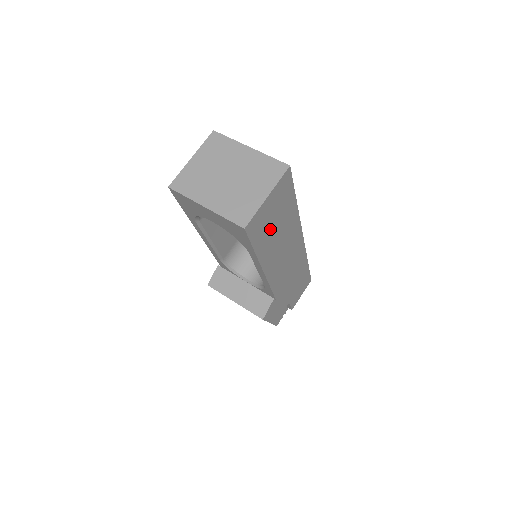
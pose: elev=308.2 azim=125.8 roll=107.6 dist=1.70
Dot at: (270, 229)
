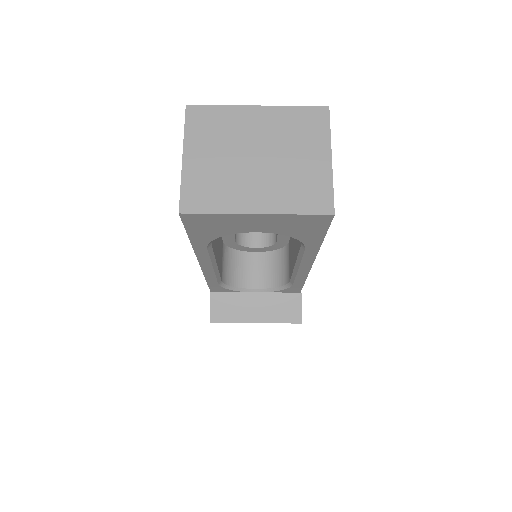
Dot at: occluded
